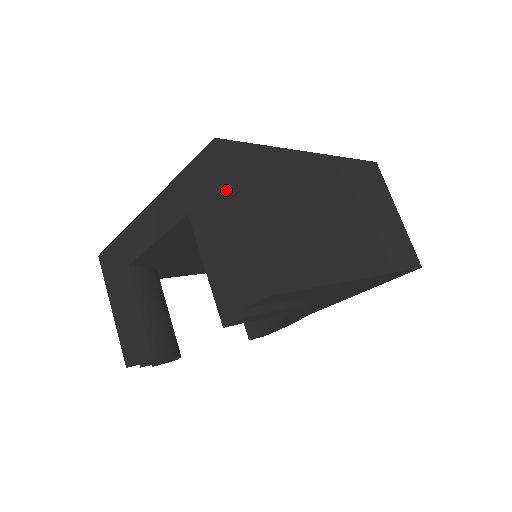
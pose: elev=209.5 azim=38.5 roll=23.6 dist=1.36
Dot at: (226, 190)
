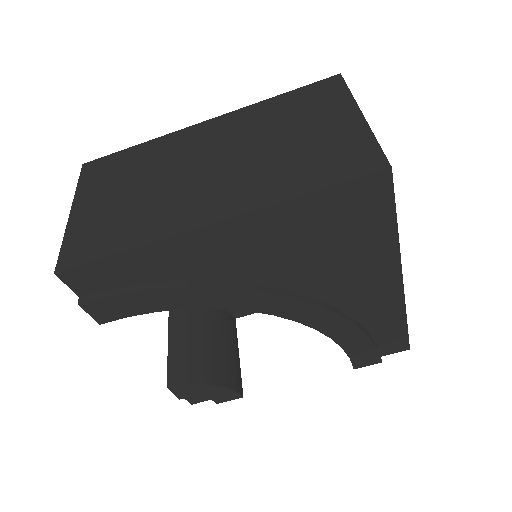
Dot at: occluded
